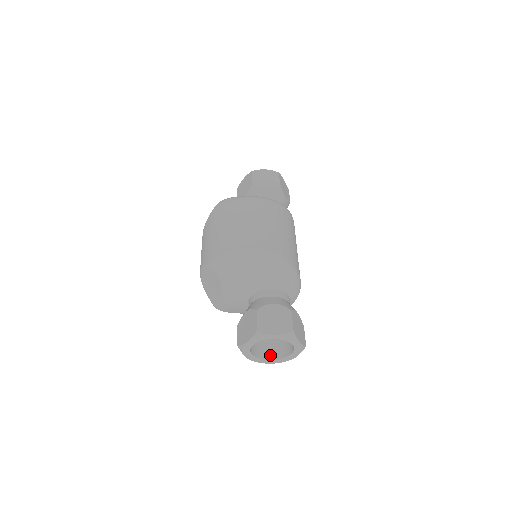
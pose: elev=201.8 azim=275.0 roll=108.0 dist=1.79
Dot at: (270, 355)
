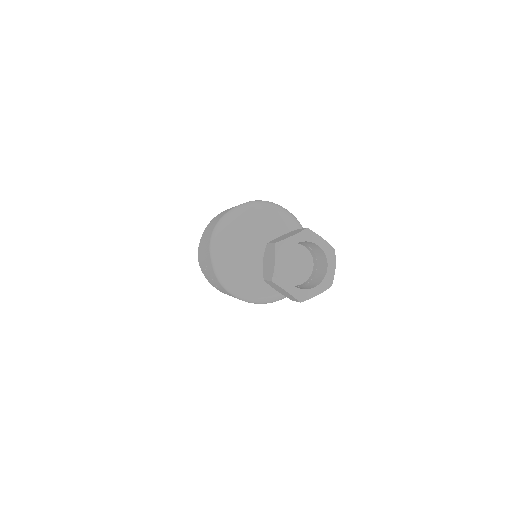
Dot at: occluded
